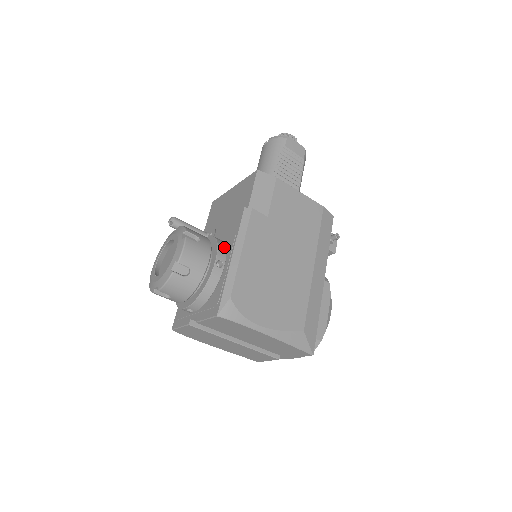
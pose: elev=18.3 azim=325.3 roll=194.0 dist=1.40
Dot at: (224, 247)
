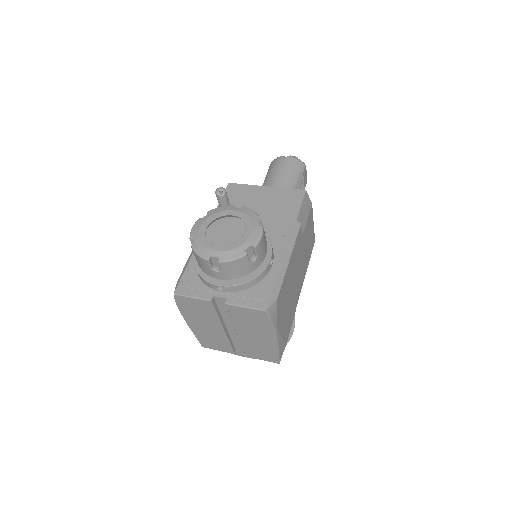
Dot at: (272, 246)
